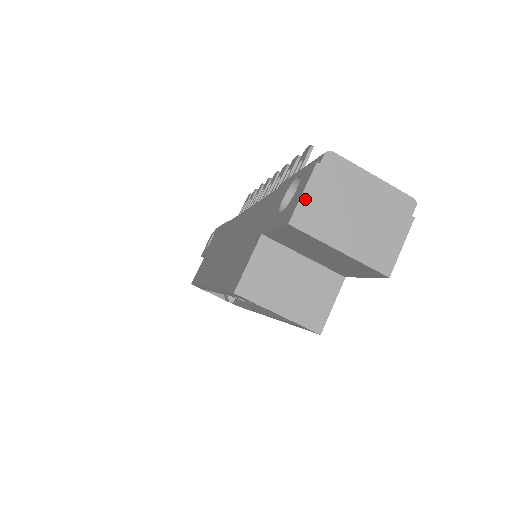
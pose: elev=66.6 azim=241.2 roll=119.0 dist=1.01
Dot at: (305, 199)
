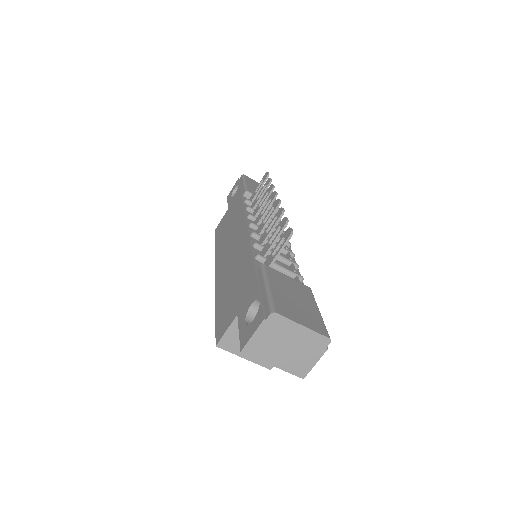
Dot at: (253, 339)
